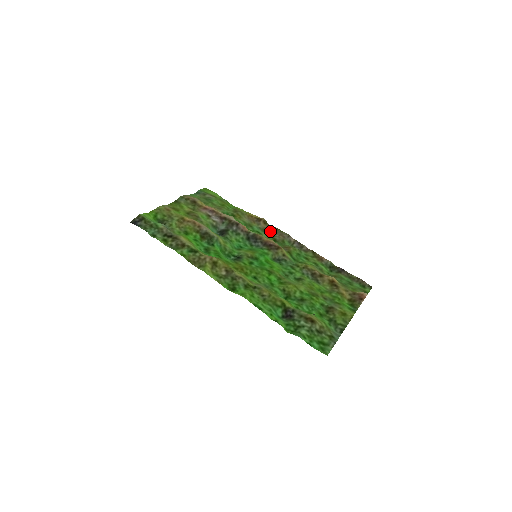
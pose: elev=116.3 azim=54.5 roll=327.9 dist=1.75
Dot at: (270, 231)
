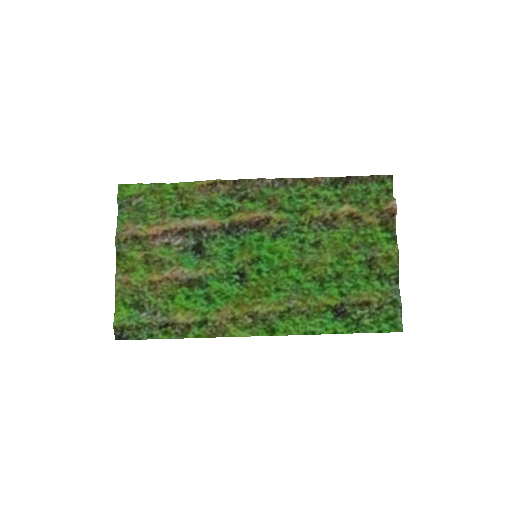
Dot at: (237, 190)
